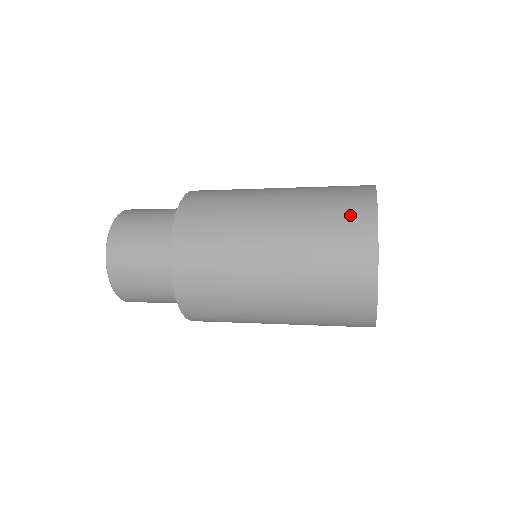
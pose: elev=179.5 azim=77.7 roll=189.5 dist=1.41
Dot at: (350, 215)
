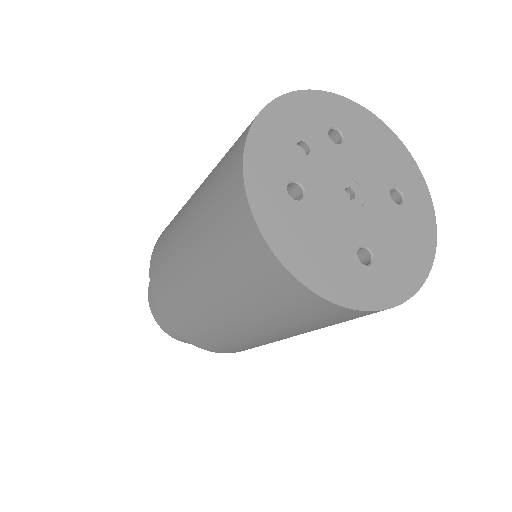
Dot at: (227, 215)
